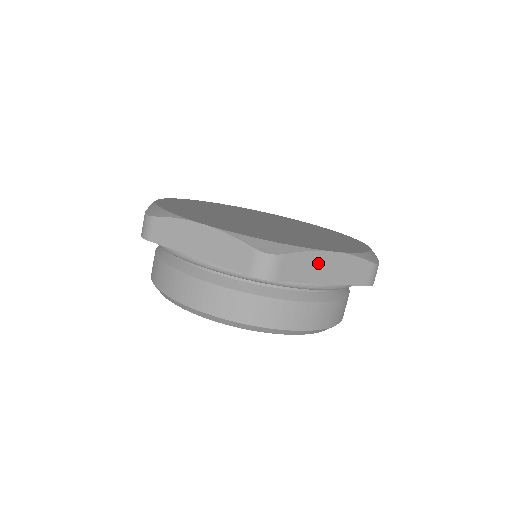
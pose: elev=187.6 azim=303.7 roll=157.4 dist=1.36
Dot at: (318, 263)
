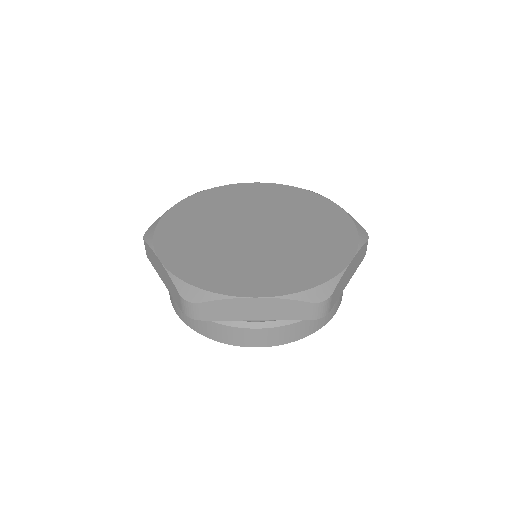
Dot at: (241, 306)
